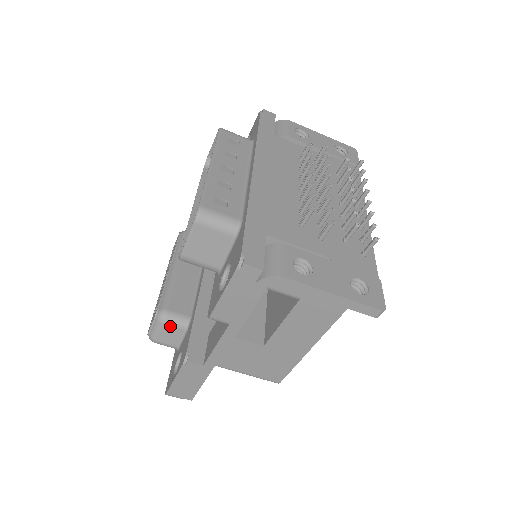
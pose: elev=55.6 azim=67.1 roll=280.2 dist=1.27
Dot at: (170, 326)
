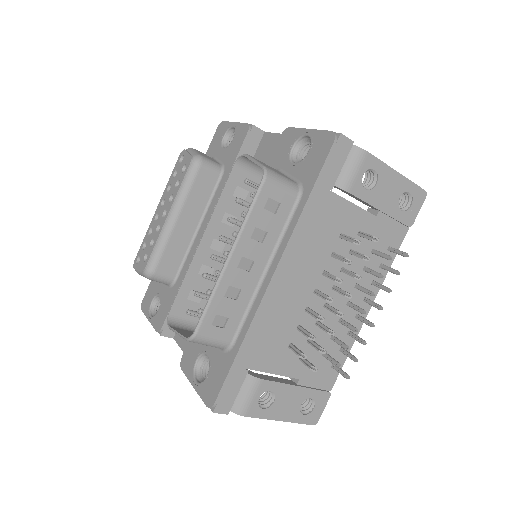
Dot at: occluded
